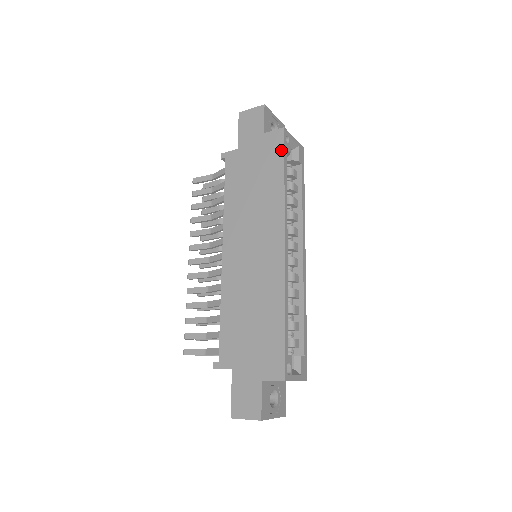
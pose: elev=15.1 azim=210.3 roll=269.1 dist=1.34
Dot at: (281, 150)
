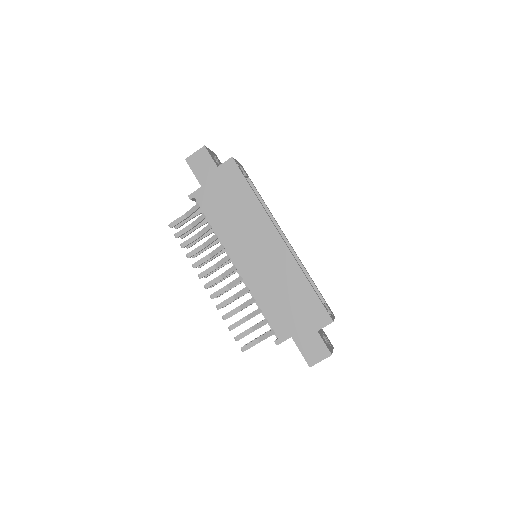
Dot at: (239, 174)
